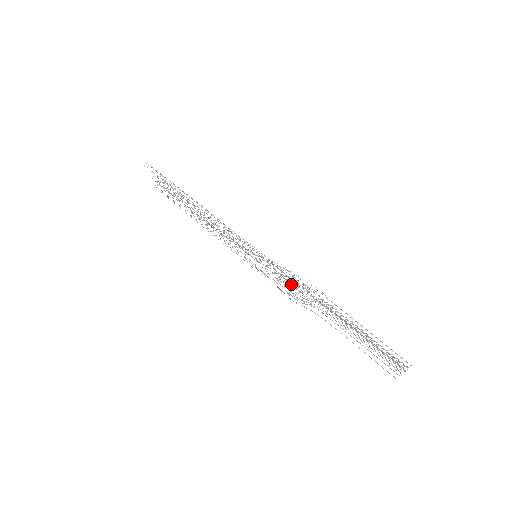
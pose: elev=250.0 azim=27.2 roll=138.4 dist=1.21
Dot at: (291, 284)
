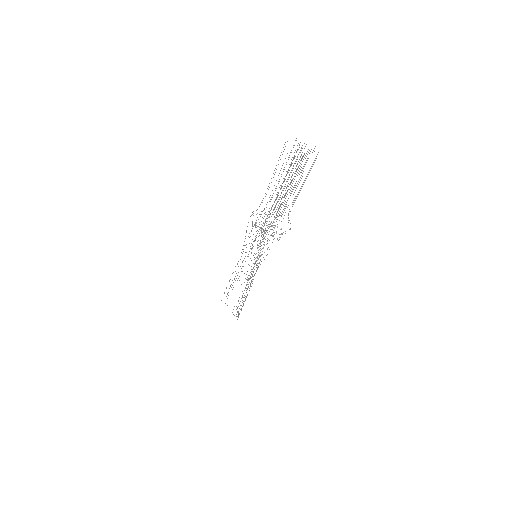
Dot at: (256, 223)
